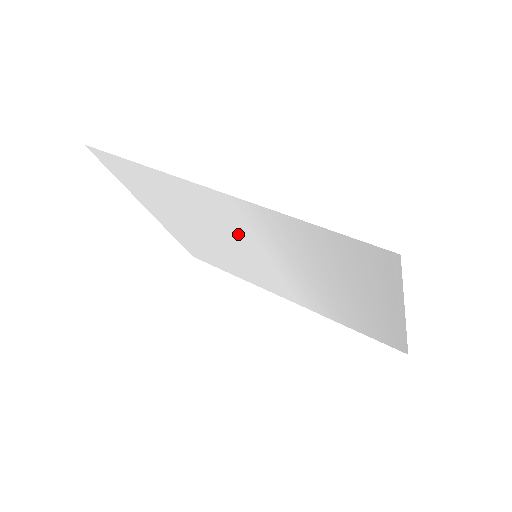
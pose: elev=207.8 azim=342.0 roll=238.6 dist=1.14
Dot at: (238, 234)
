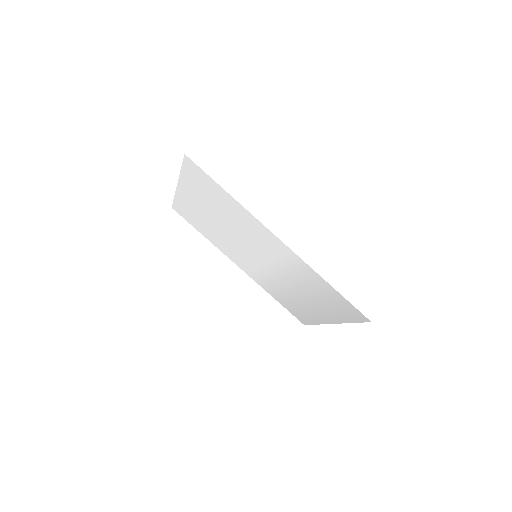
Dot at: (261, 249)
